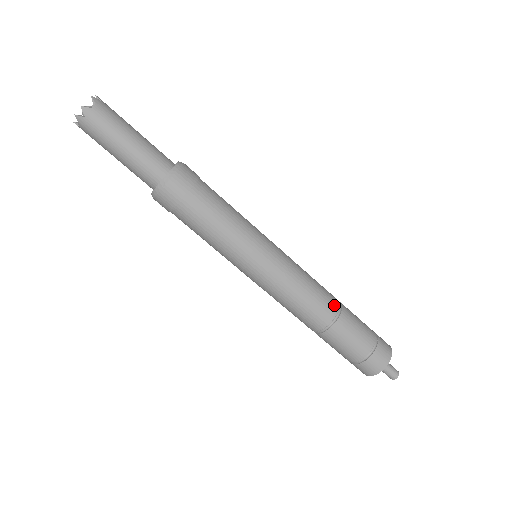
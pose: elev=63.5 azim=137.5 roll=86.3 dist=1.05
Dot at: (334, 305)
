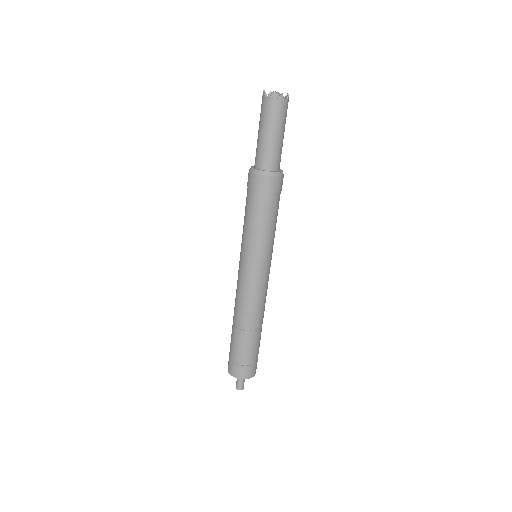
Dot at: (262, 321)
